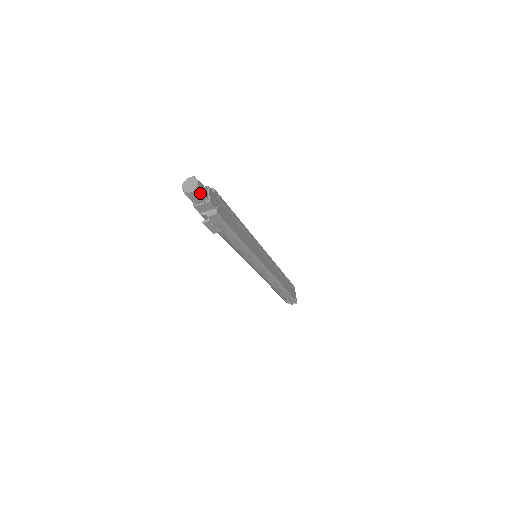
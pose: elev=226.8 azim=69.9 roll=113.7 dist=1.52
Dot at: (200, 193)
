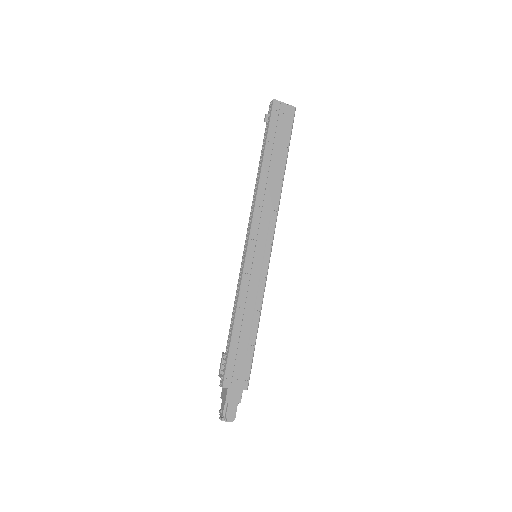
Dot at: (234, 413)
